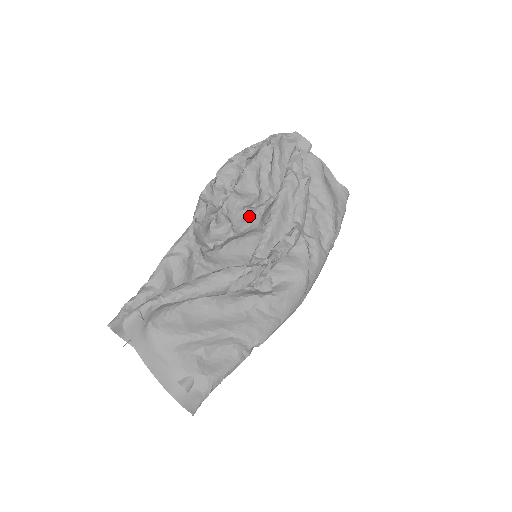
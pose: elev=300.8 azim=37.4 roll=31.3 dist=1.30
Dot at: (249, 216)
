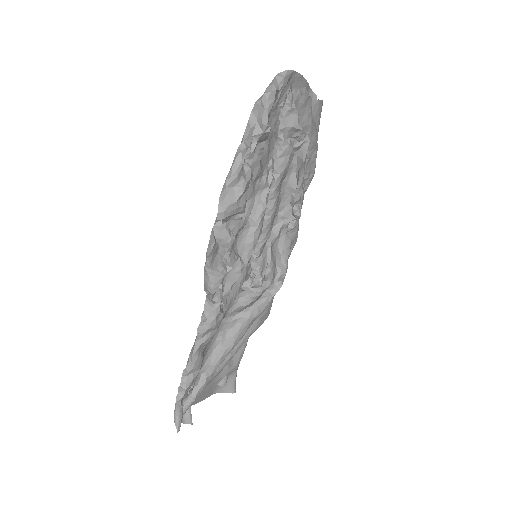
Dot at: (252, 233)
